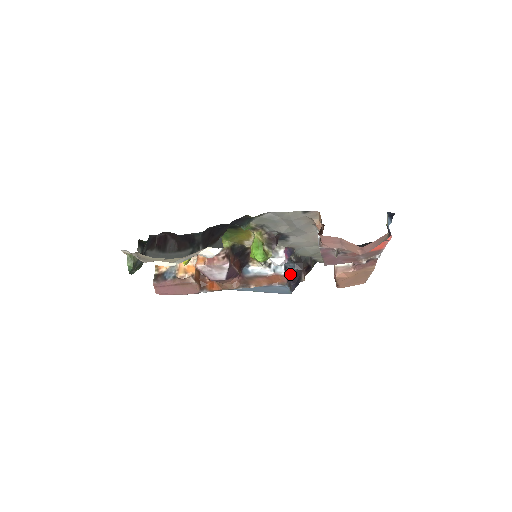
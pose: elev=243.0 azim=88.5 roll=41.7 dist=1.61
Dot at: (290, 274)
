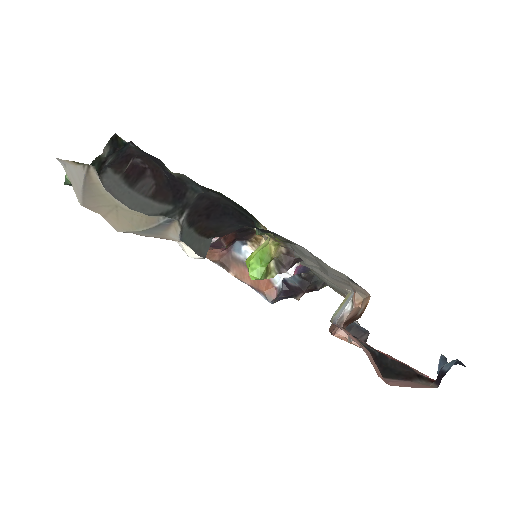
Dot at: (287, 284)
